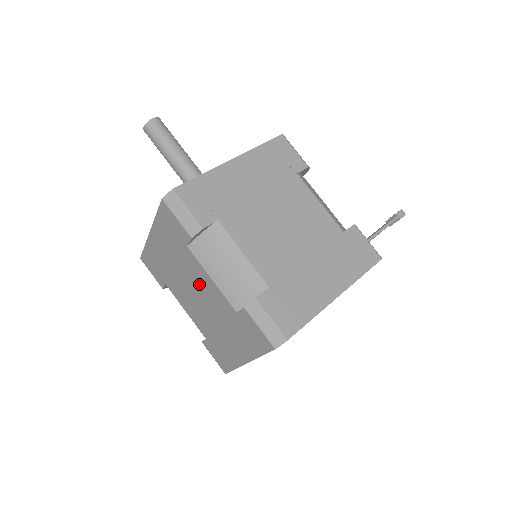
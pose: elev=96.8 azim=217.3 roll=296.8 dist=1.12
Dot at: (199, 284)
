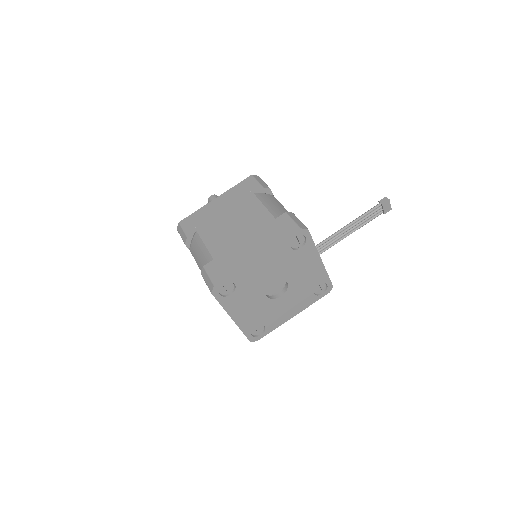
Dot at: occluded
